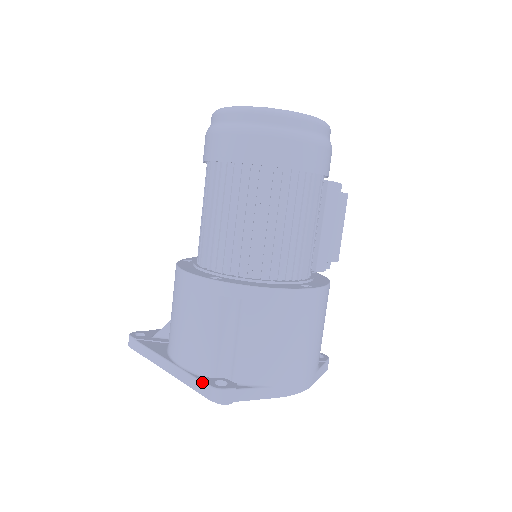
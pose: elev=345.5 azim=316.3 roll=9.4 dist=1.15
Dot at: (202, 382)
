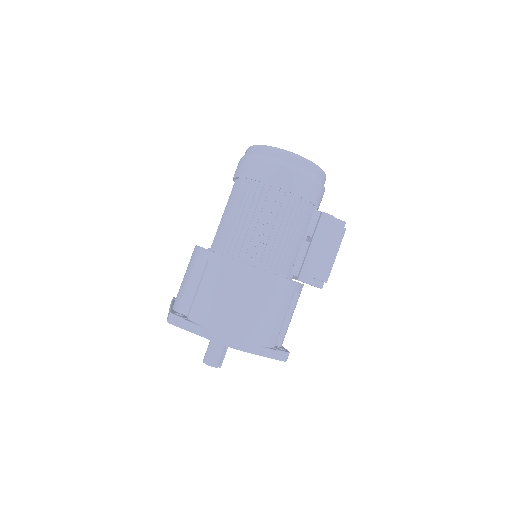
Dot at: occluded
